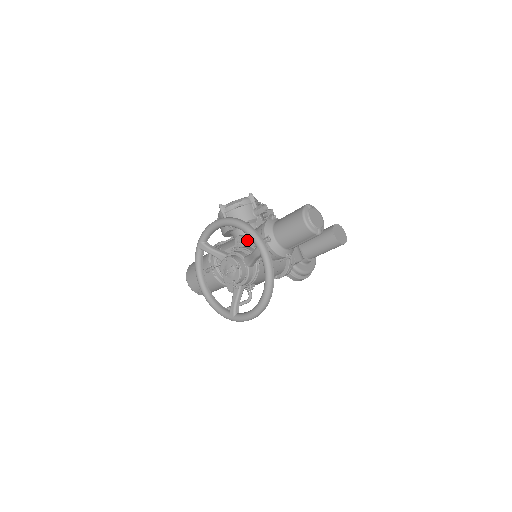
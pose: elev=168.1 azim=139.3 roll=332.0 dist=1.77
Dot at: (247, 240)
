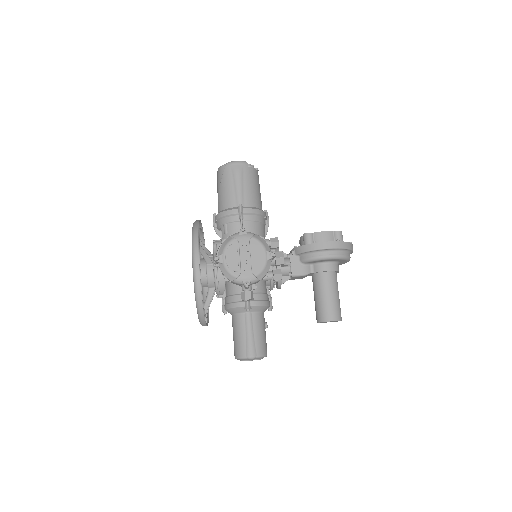
Dot at: occluded
